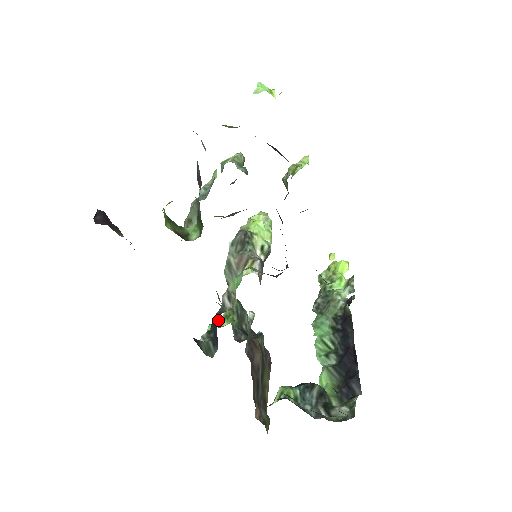
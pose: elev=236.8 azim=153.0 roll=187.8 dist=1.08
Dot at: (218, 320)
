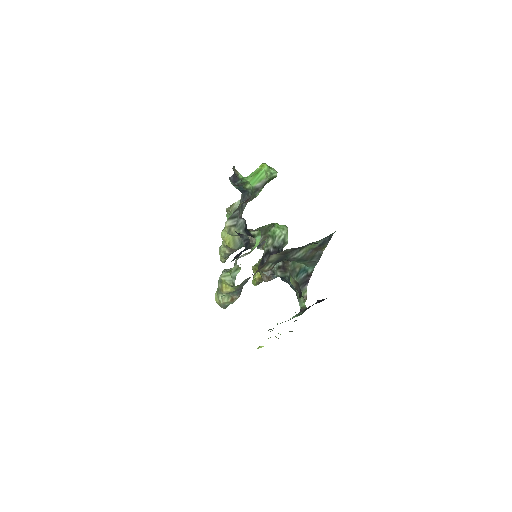
Dot at: occluded
